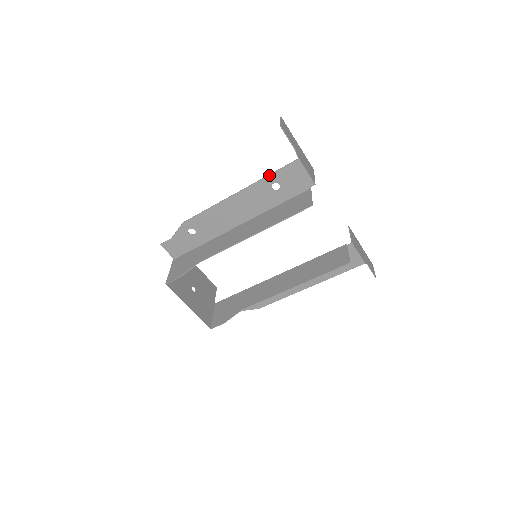
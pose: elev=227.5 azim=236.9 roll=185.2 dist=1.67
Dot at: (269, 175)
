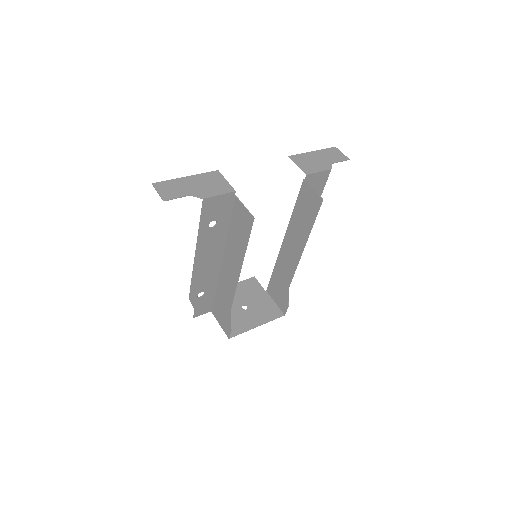
Dot at: (199, 227)
